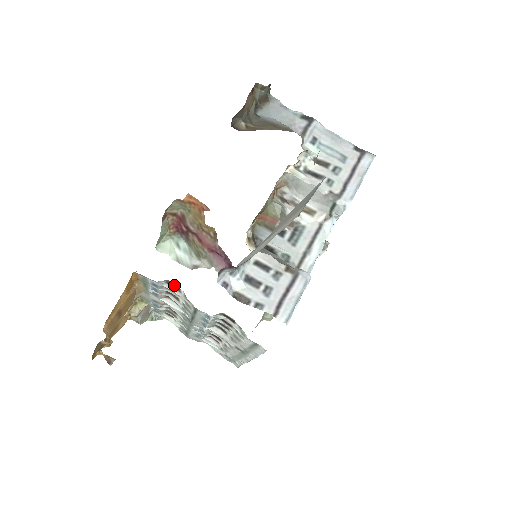
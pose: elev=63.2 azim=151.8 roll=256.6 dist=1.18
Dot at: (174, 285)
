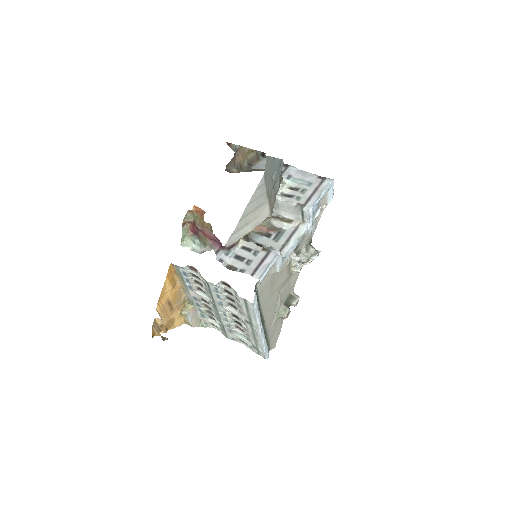
Dot at: (193, 268)
